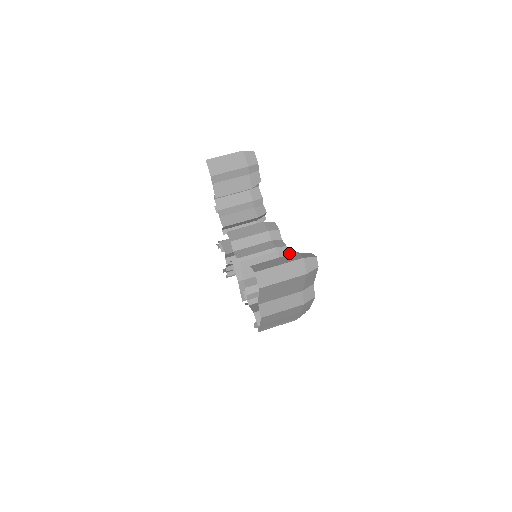
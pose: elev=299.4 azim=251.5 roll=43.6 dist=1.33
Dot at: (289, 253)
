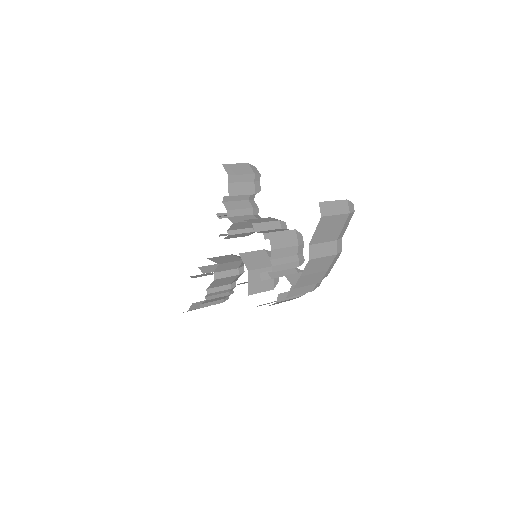
Dot at: (301, 234)
